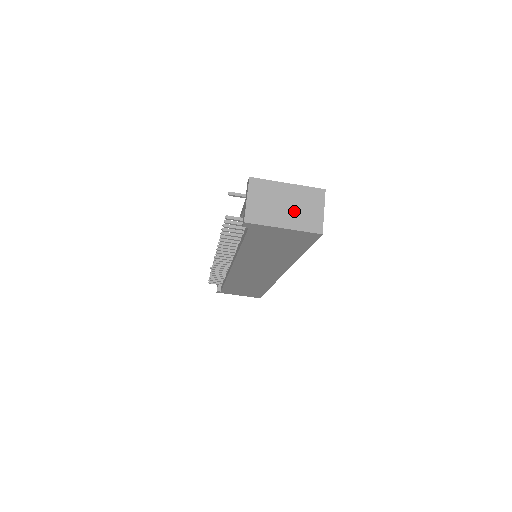
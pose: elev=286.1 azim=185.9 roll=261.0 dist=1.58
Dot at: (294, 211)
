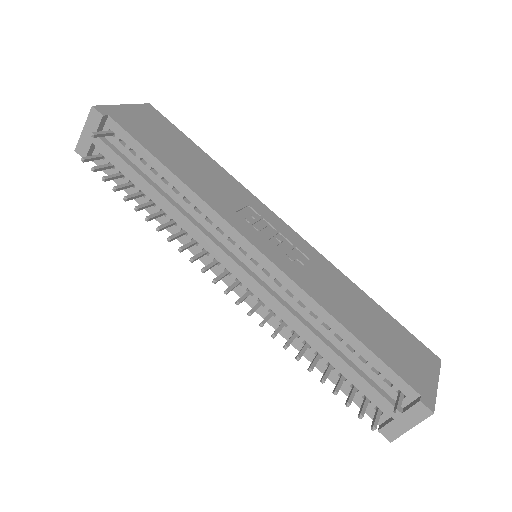
Dot at: occluded
